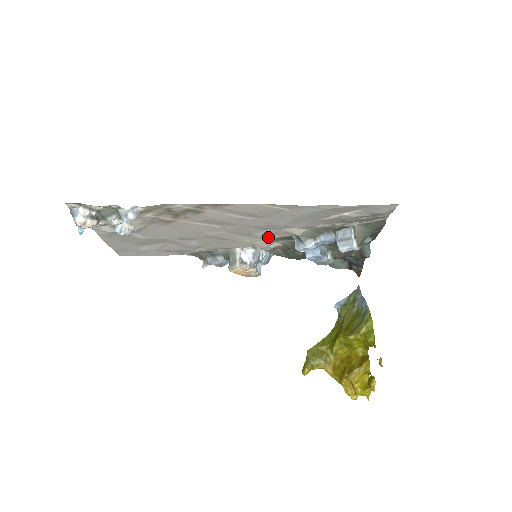
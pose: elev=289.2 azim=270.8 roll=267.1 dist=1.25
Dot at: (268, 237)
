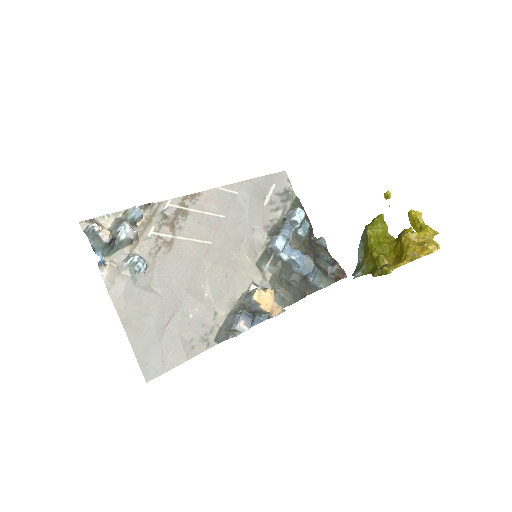
Dot at: (253, 258)
